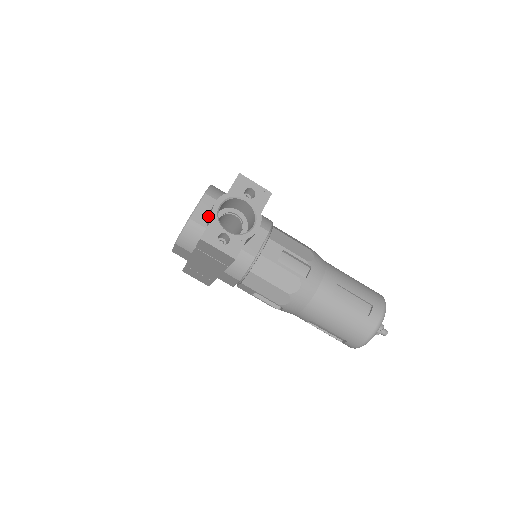
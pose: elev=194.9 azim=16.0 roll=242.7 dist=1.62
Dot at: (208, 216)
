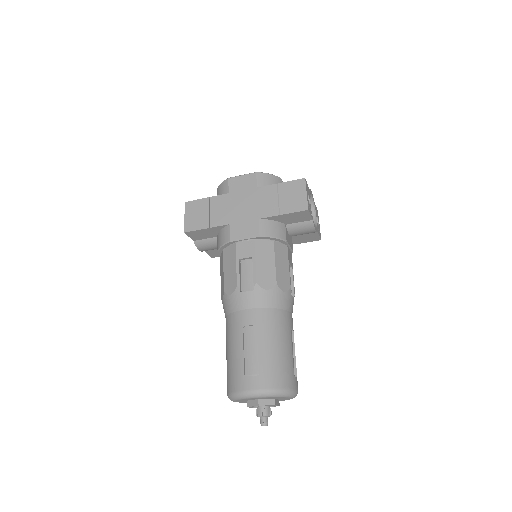
Dot at: occluded
